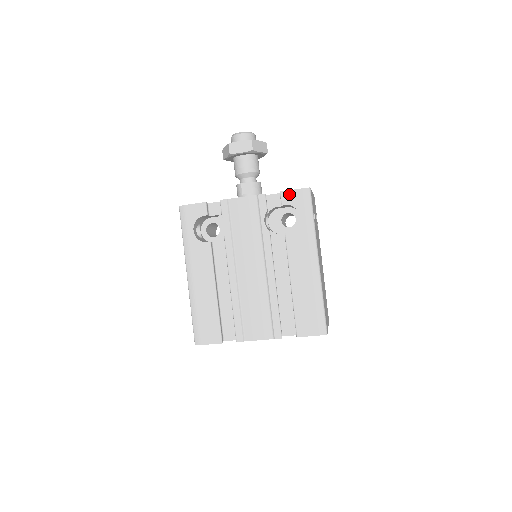
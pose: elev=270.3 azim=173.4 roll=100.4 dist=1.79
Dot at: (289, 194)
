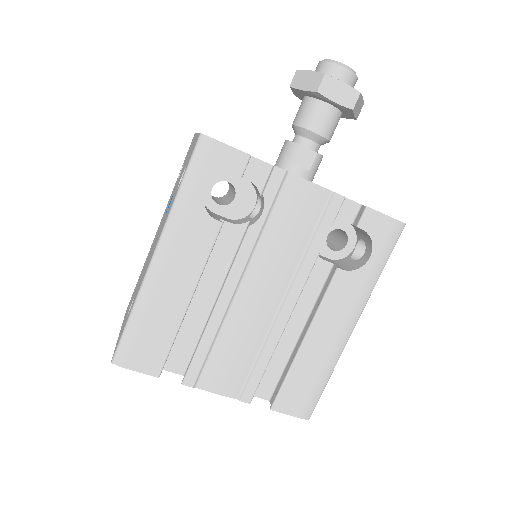
Dot at: (376, 217)
